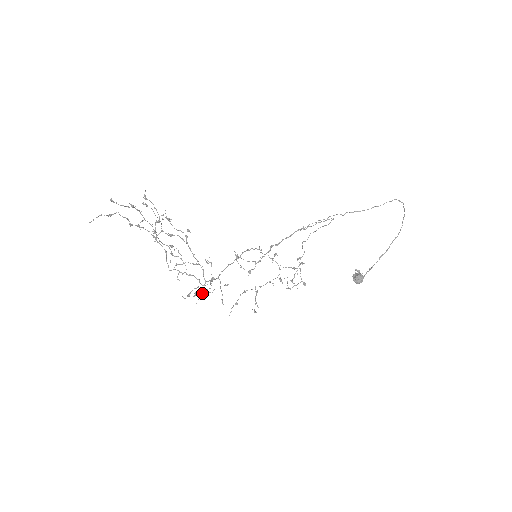
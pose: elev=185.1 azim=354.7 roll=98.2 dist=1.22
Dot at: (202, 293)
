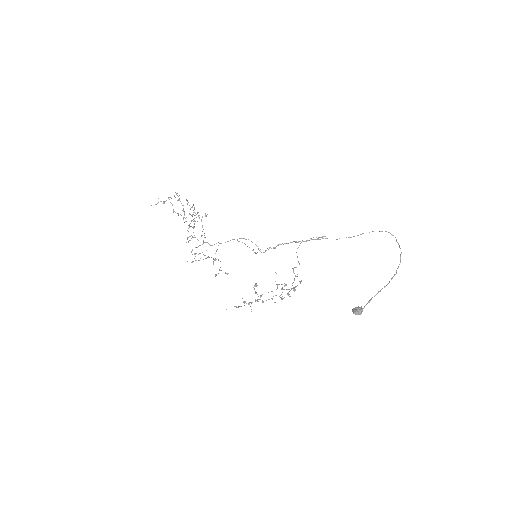
Dot at: occluded
